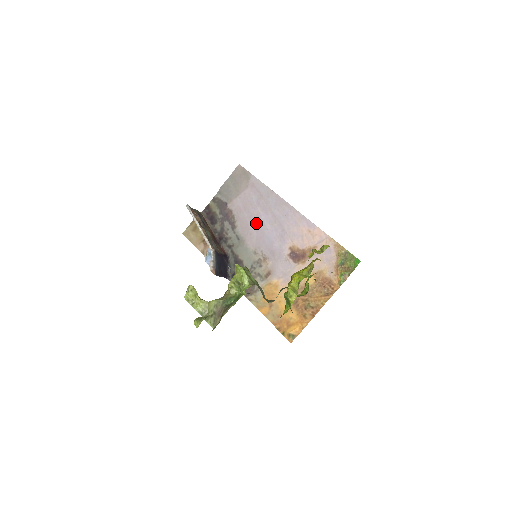
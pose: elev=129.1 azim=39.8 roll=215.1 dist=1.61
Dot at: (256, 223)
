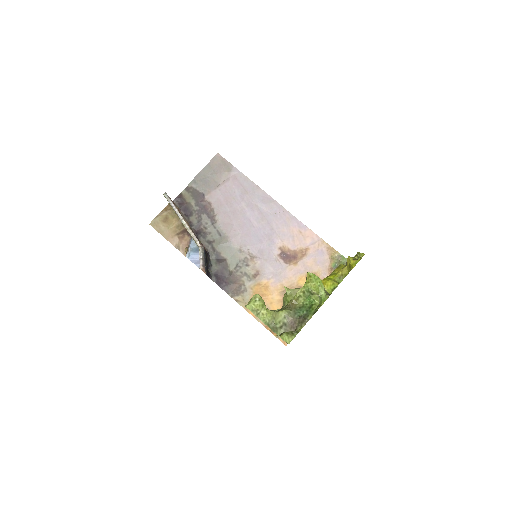
Dot at: (241, 219)
